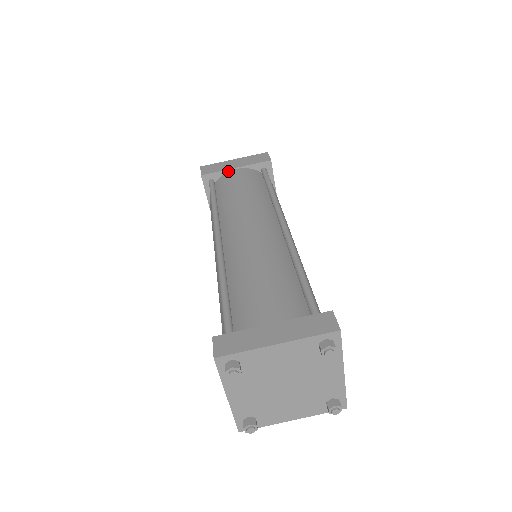
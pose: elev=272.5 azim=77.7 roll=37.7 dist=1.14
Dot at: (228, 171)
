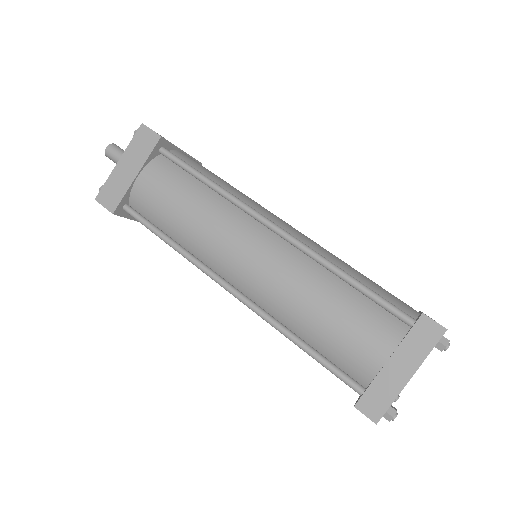
Dot at: (132, 185)
